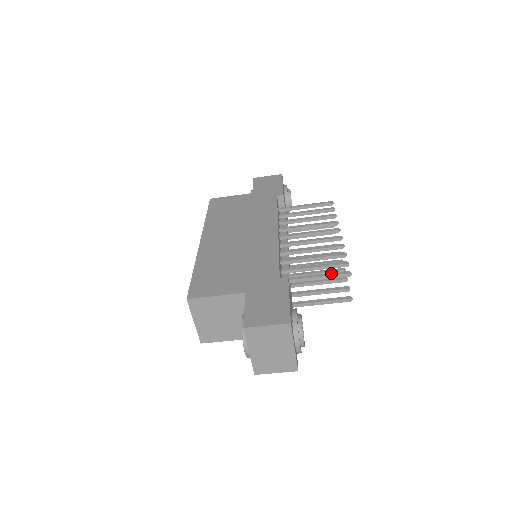
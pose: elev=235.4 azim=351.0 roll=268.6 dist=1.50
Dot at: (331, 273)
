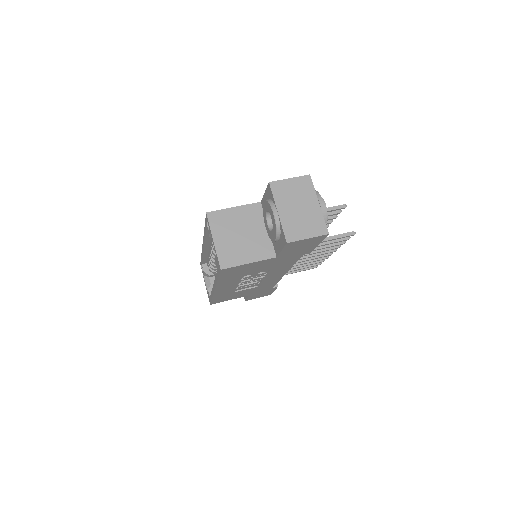
Dot at: (329, 208)
